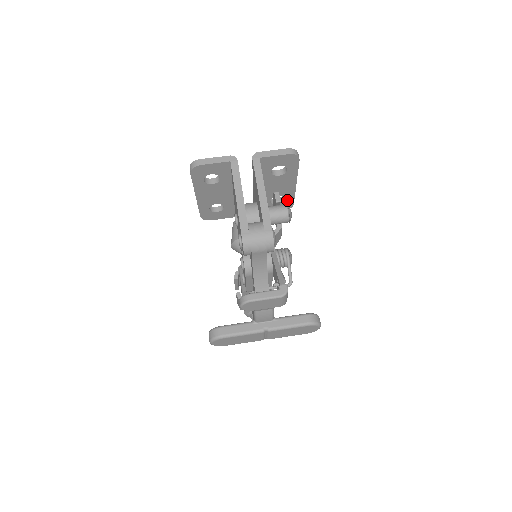
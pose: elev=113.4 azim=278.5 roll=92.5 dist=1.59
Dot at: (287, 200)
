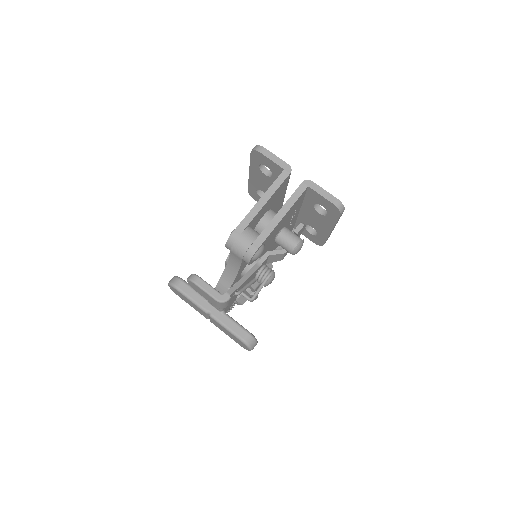
Dot at: (319, 237)
